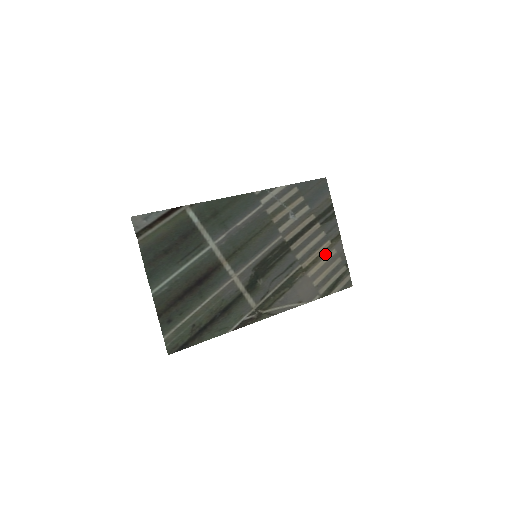
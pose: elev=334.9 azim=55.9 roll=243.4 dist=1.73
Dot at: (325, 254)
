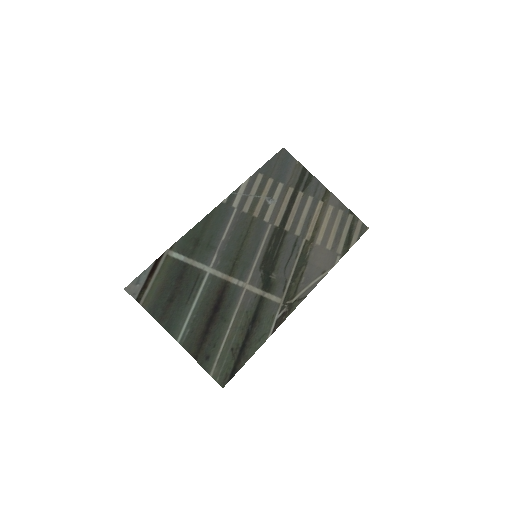
Dot at: (323, 215)
